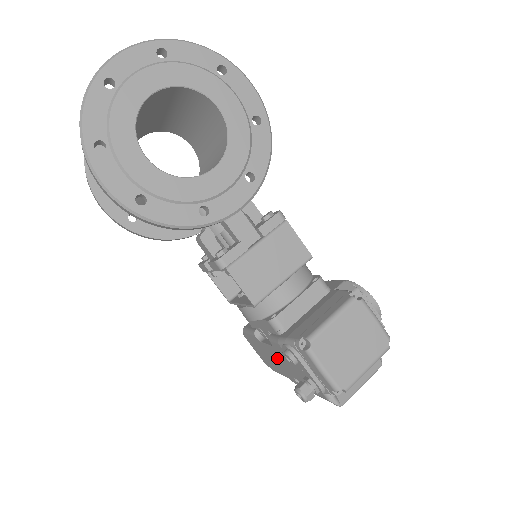
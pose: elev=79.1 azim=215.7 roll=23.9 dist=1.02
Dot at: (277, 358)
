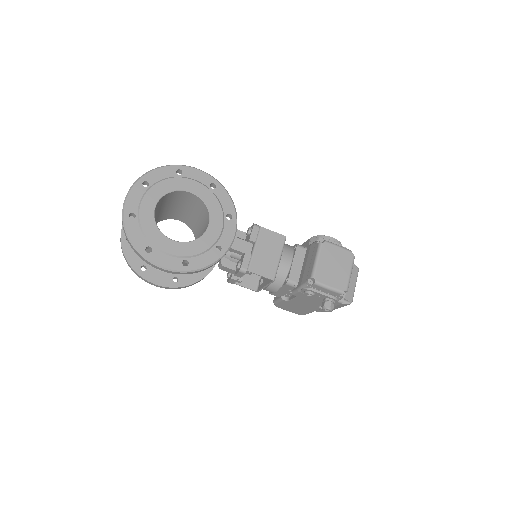
Dot at: (303, 303)
